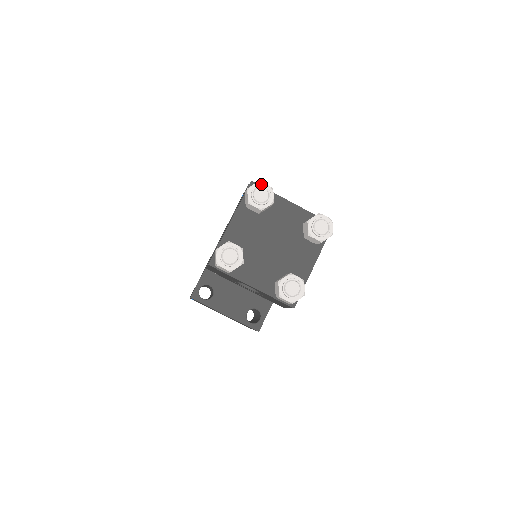
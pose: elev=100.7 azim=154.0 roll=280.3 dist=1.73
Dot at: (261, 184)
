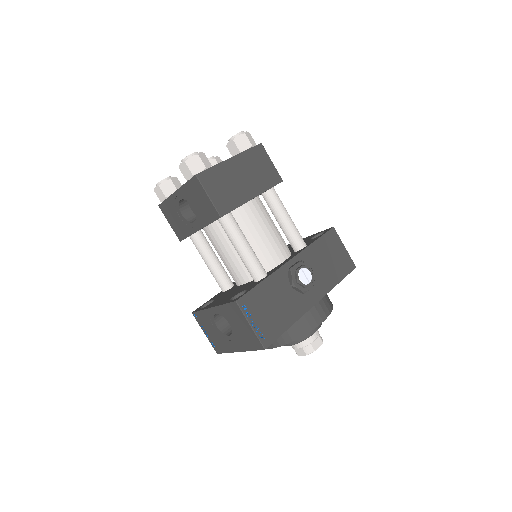
Dot at: occluded
